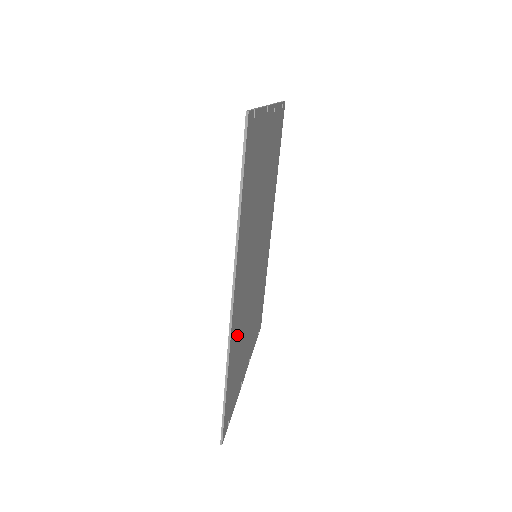
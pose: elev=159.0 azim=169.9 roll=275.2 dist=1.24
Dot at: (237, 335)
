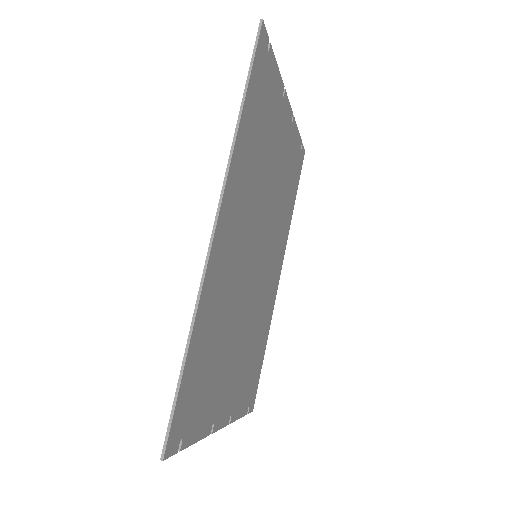
Dot at: (216, 302)
